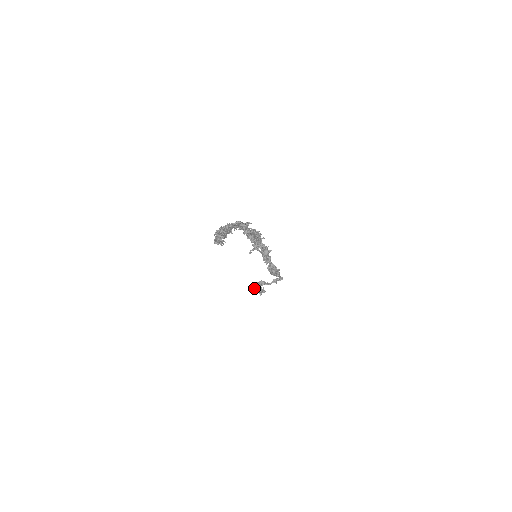
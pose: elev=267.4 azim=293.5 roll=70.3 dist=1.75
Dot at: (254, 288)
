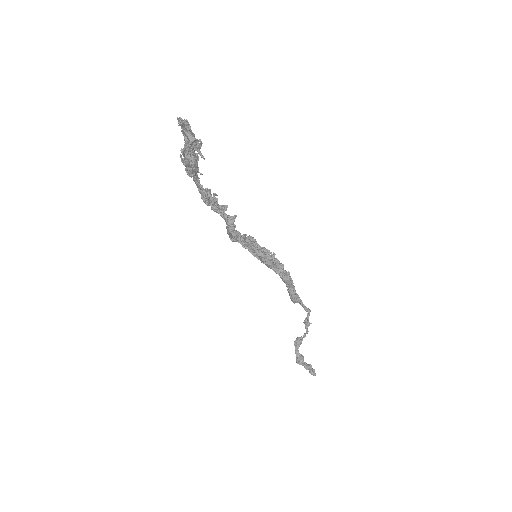
Dot at: (299, 356)
